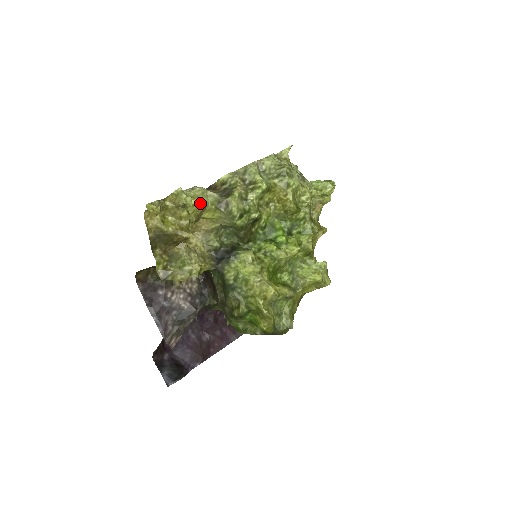
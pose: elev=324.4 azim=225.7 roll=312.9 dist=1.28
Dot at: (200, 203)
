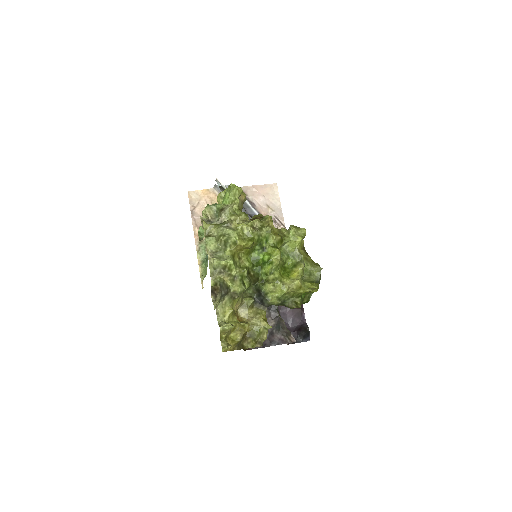
Dot at: (229, 313)
